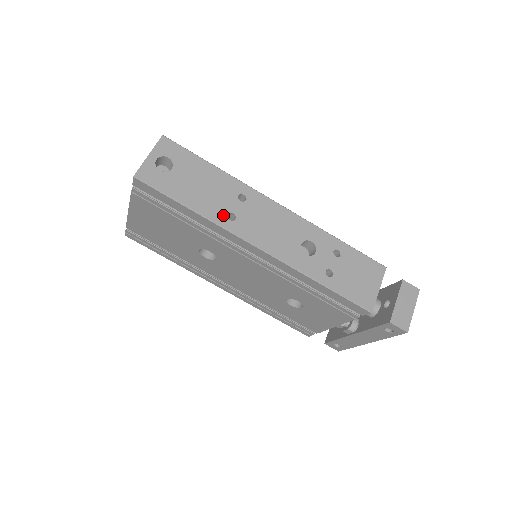
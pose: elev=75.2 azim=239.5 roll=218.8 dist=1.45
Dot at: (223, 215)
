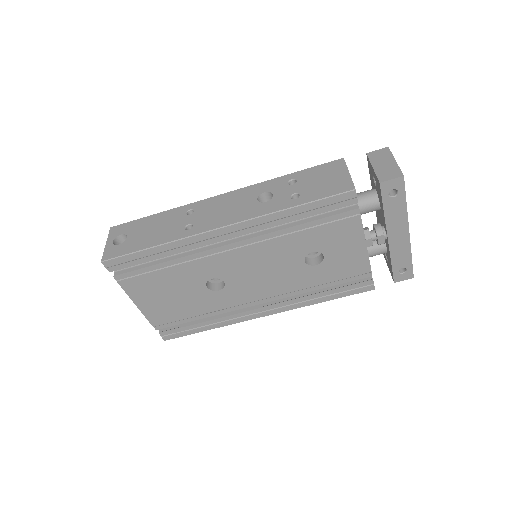
Dot at: (181, 231)
